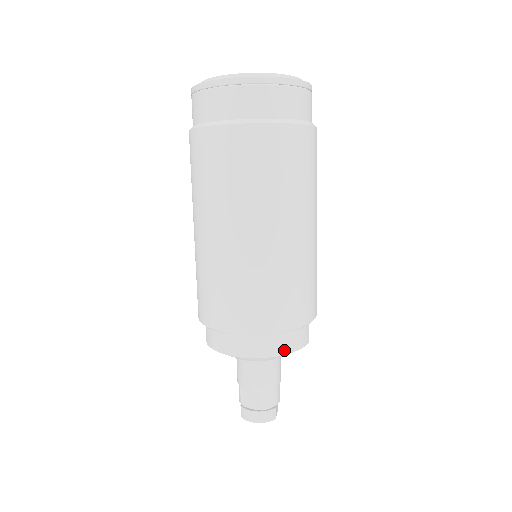
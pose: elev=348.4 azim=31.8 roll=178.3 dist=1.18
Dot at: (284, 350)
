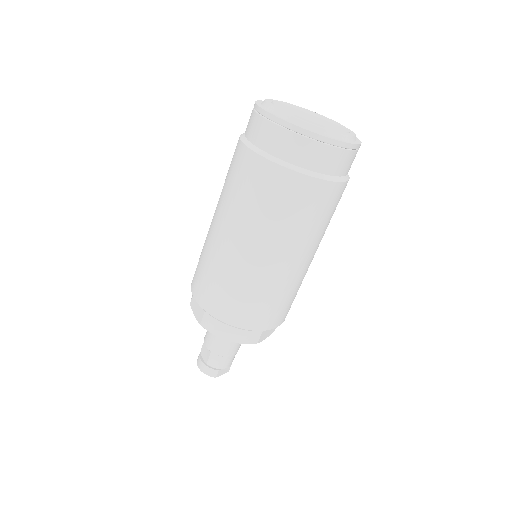
Dot at: (229, 337)
